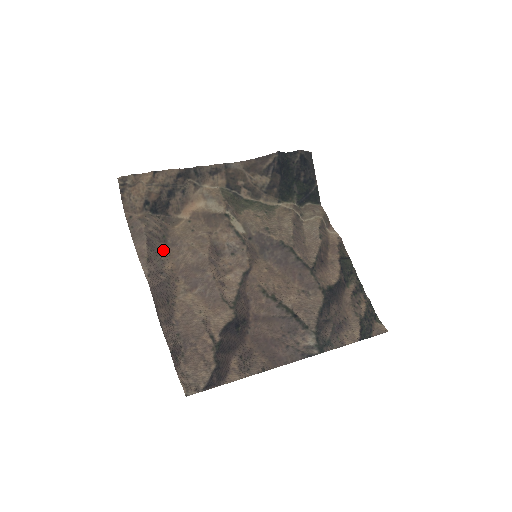
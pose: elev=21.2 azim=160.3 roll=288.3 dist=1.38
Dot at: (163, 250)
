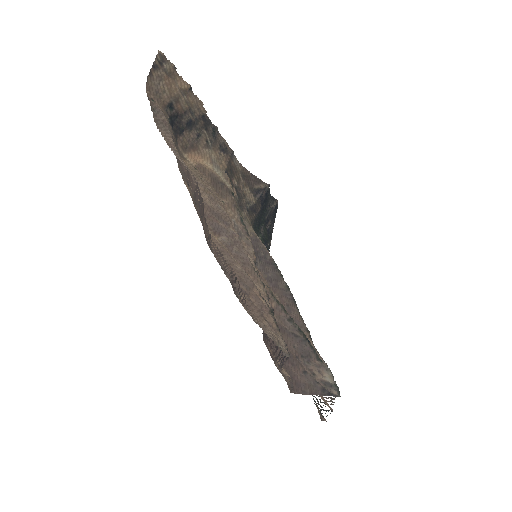
Dot at: occluded
